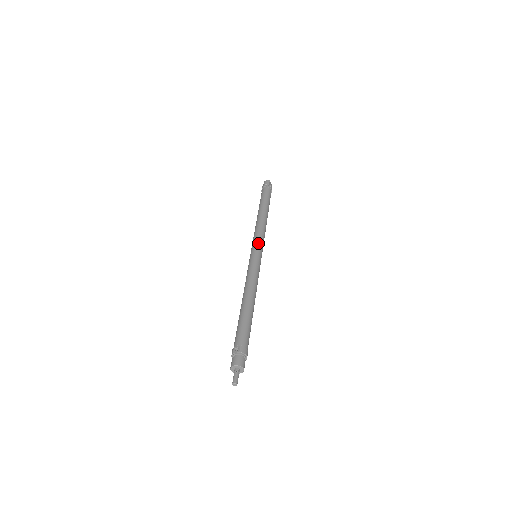
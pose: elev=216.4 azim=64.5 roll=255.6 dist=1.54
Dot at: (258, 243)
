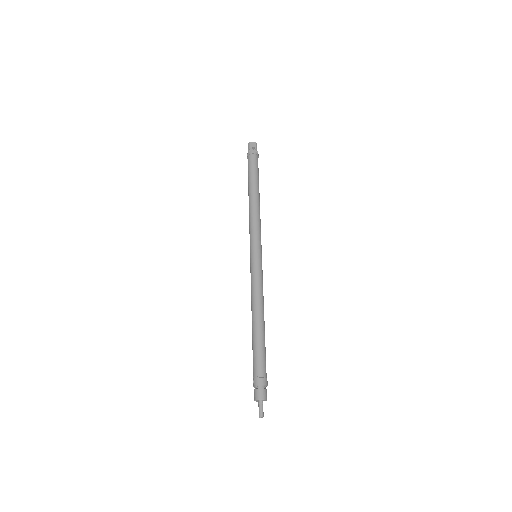
Dot at: (251, 242)
